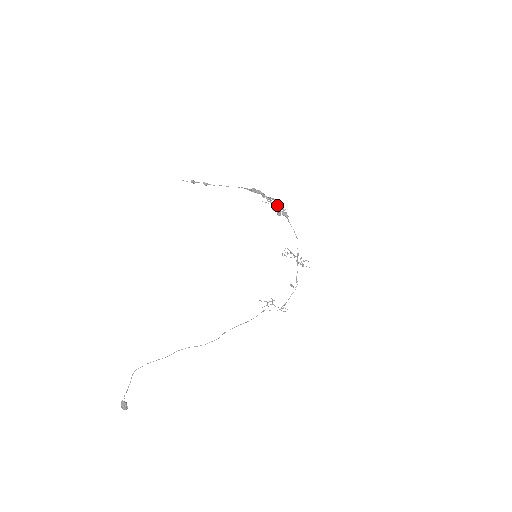
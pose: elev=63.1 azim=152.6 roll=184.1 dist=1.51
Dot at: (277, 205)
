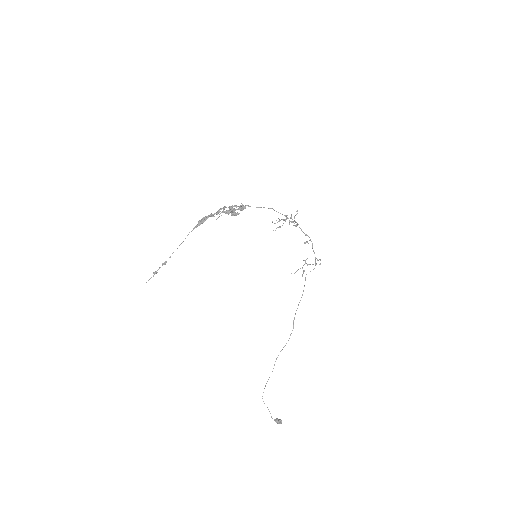
Dot at: (230, 207)
